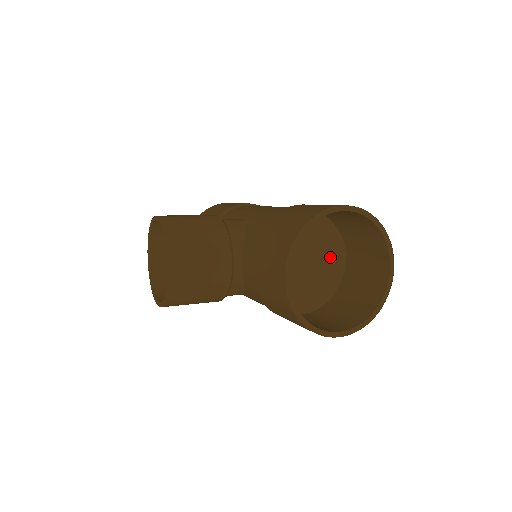
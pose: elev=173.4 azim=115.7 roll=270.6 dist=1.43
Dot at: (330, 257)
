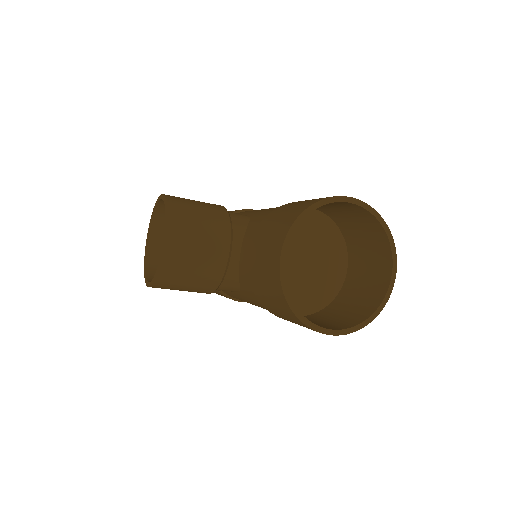
Dot at: (331, 262)
